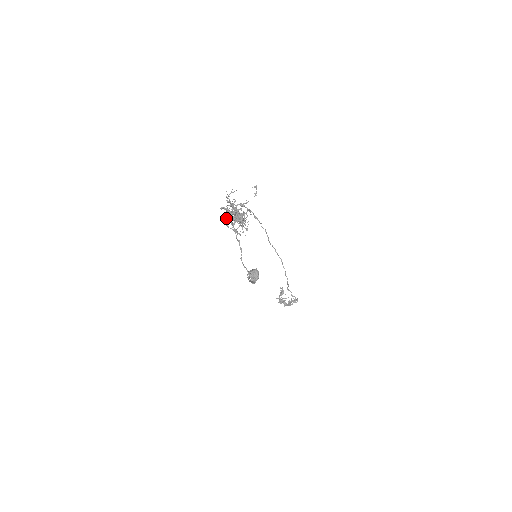
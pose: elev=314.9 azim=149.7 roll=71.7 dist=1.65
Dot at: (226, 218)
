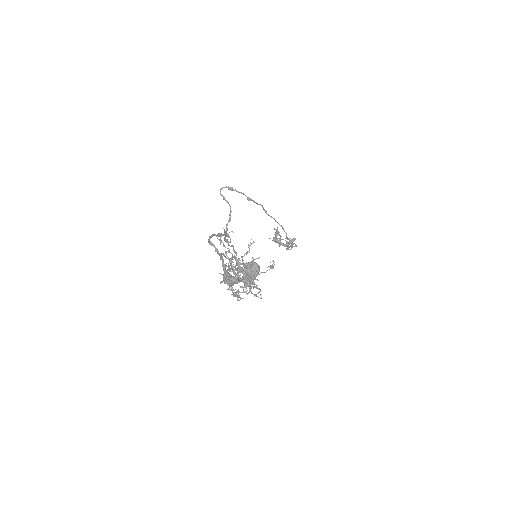
Dot at: (223, 275)
